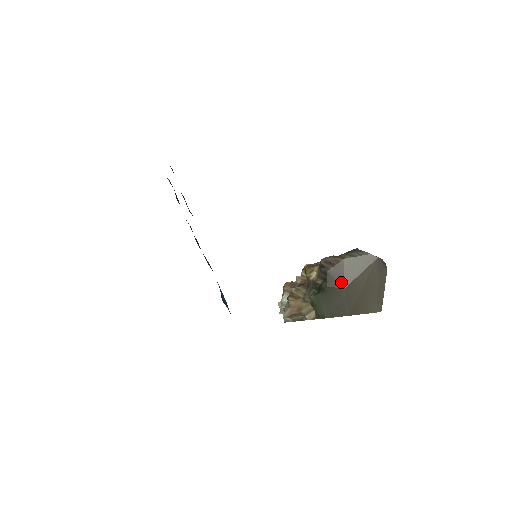
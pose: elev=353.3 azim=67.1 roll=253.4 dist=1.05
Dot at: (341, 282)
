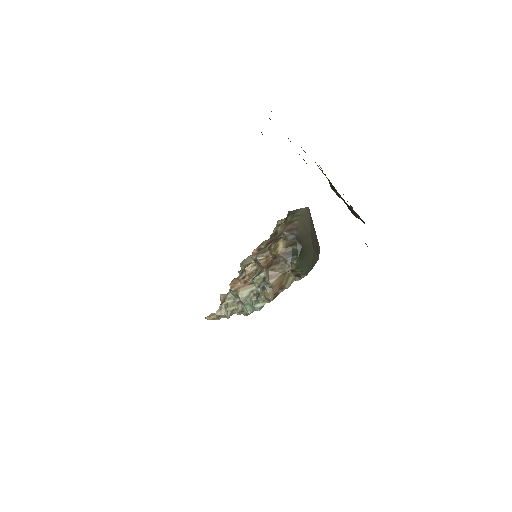
Dot at: (307, 237)
